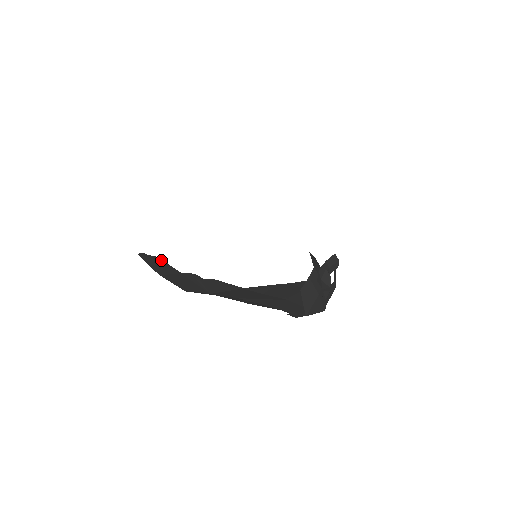
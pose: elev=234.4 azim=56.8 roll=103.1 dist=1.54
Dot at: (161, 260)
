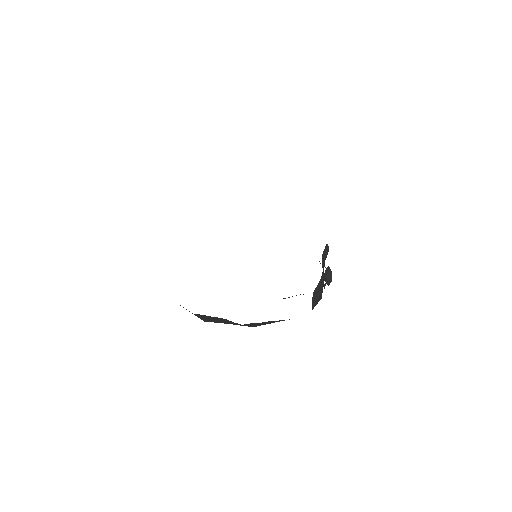
Dot at: (224, 319)
